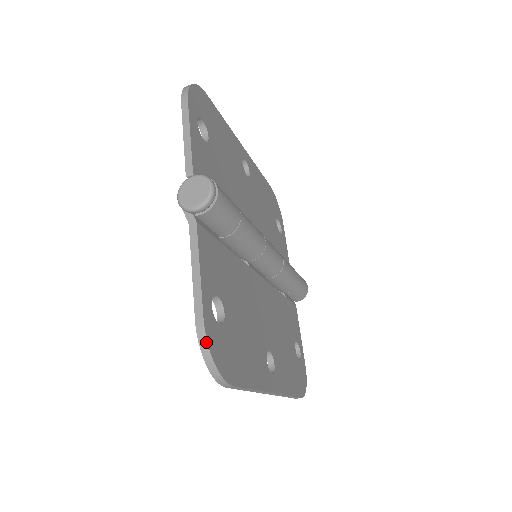
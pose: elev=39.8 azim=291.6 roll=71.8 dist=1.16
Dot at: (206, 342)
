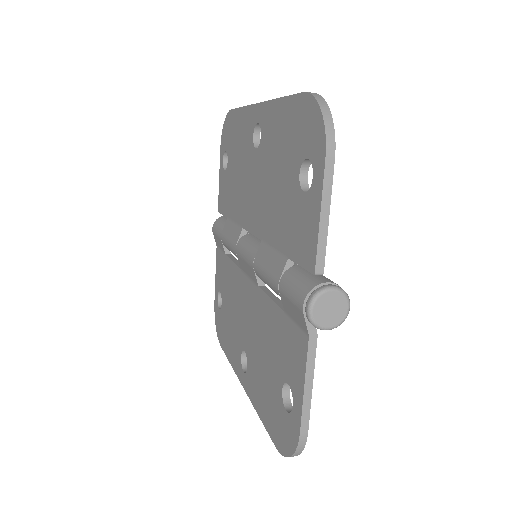
Dot at: (303, 448)
